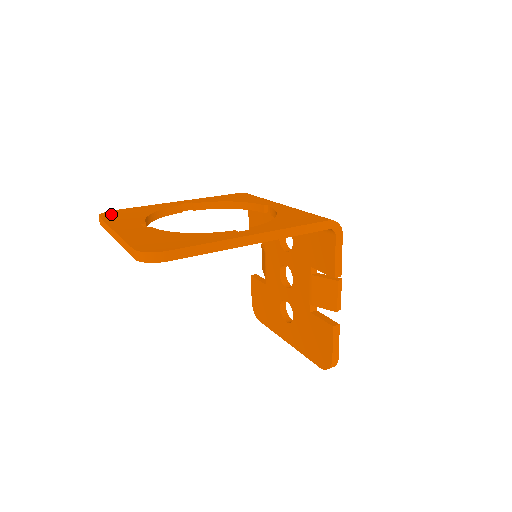
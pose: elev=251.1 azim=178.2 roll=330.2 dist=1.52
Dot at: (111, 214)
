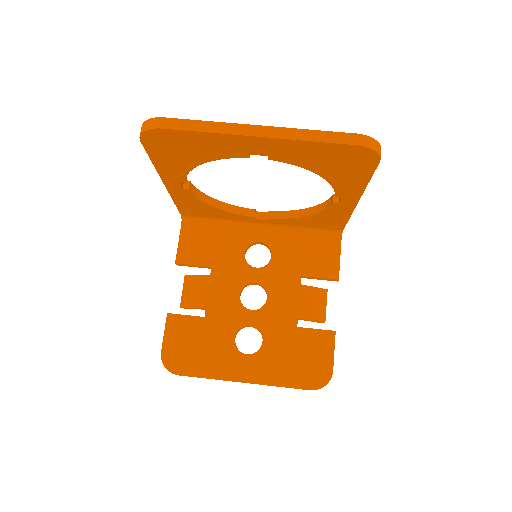
Dot at: occluded
